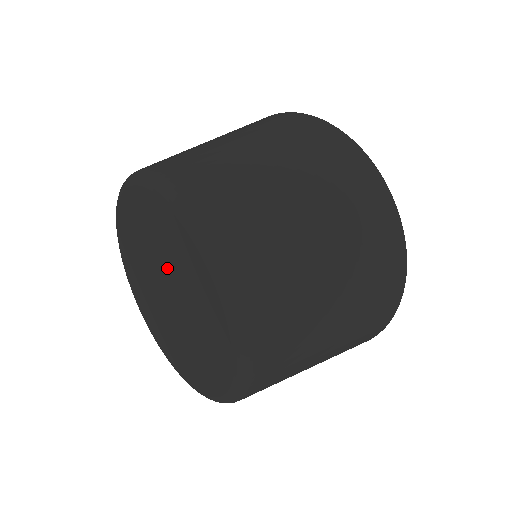
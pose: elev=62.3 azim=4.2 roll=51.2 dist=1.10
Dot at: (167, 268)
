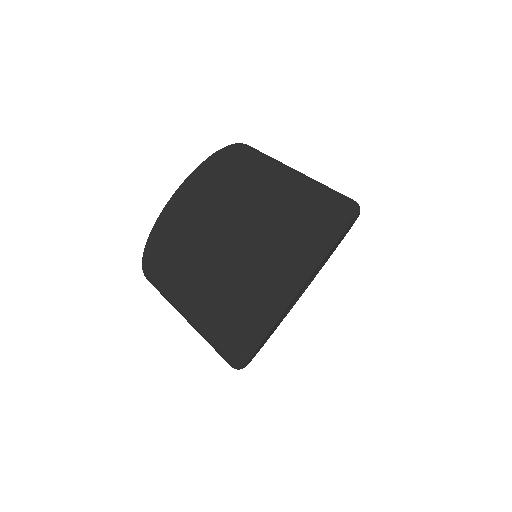
Dot at: occluded
